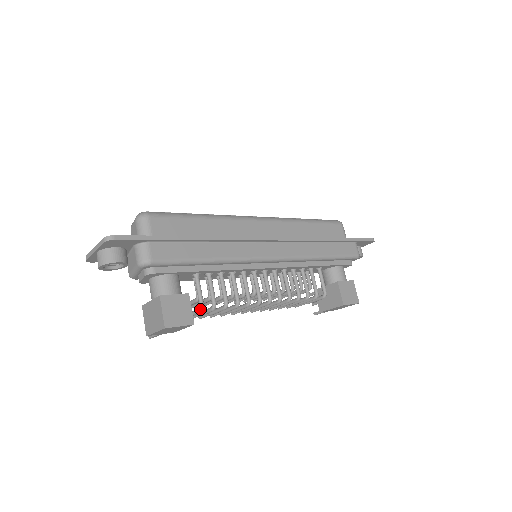
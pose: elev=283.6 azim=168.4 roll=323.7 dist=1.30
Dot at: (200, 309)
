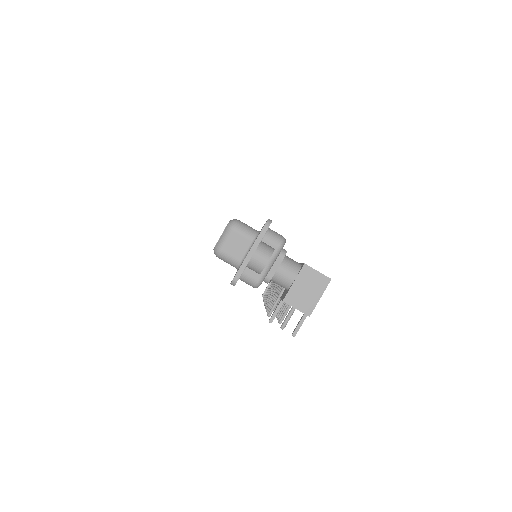
Dot at: occluded
